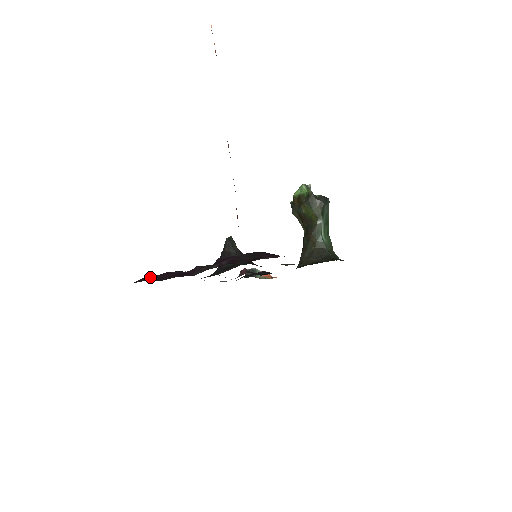
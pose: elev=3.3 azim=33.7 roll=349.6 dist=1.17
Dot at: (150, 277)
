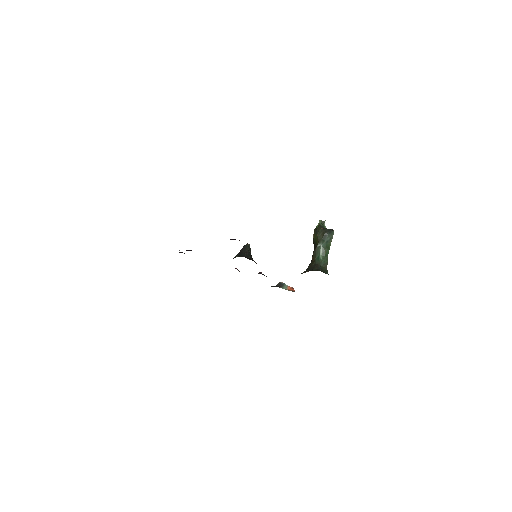
Dot at: occluded
